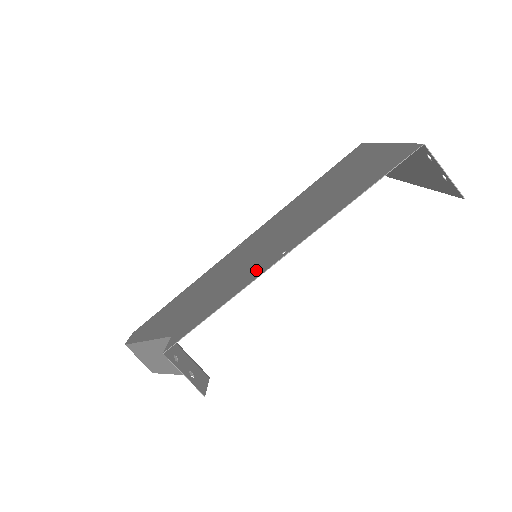
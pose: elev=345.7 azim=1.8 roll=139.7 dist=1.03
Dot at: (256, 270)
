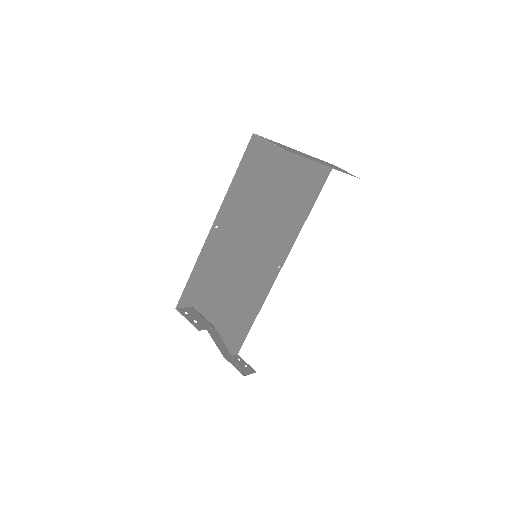
Dot at: (214, 246)
